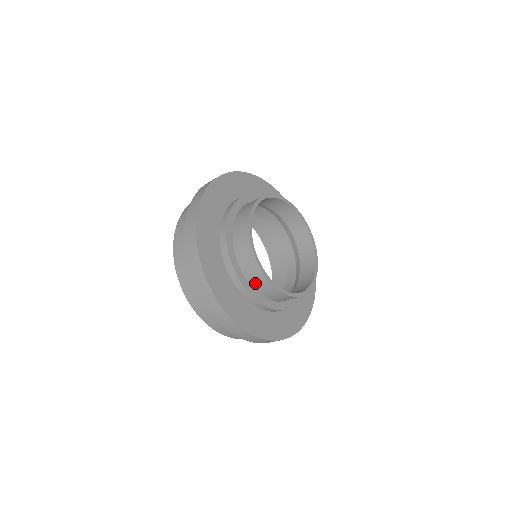
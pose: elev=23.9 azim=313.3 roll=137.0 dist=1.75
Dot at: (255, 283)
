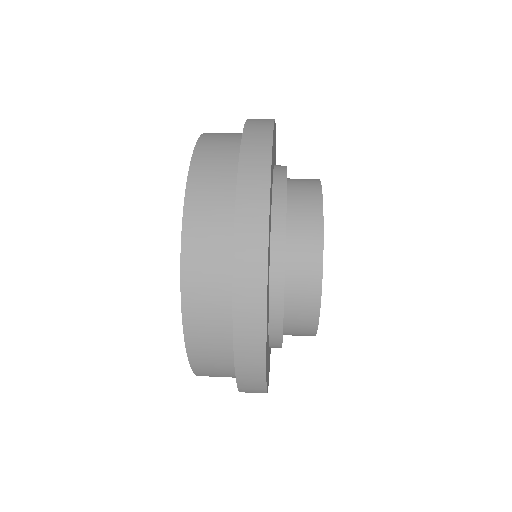
Dot at: occluded
